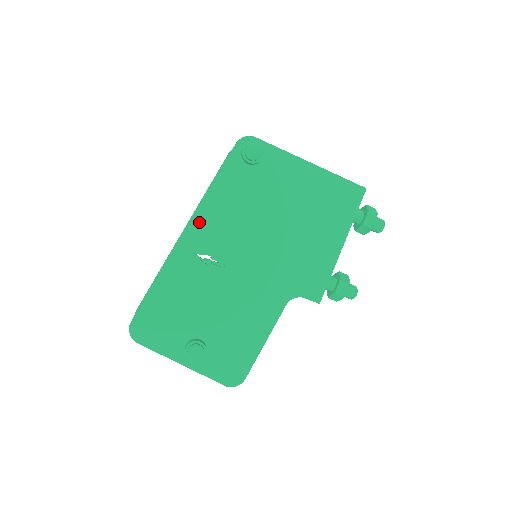
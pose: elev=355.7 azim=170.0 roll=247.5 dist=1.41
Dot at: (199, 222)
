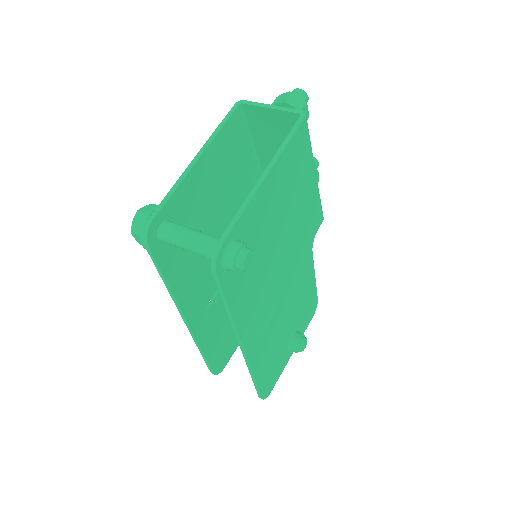
Dot at: (245, 331)
